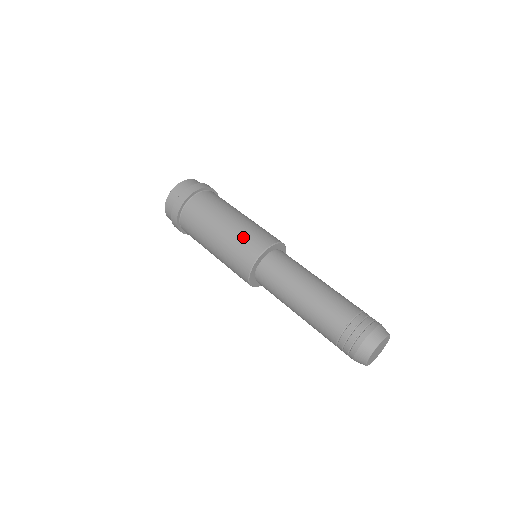
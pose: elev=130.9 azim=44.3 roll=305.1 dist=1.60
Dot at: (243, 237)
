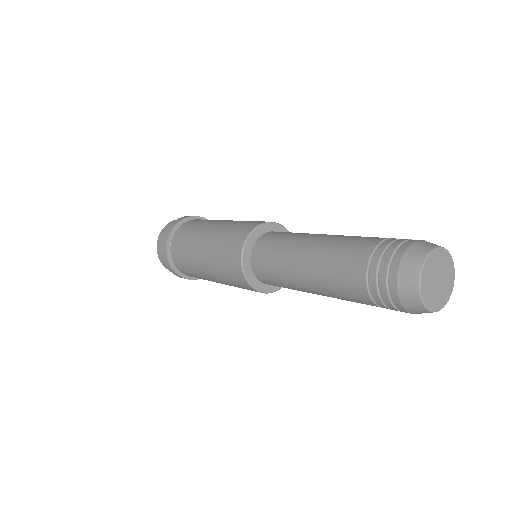
Dot at: occluded
